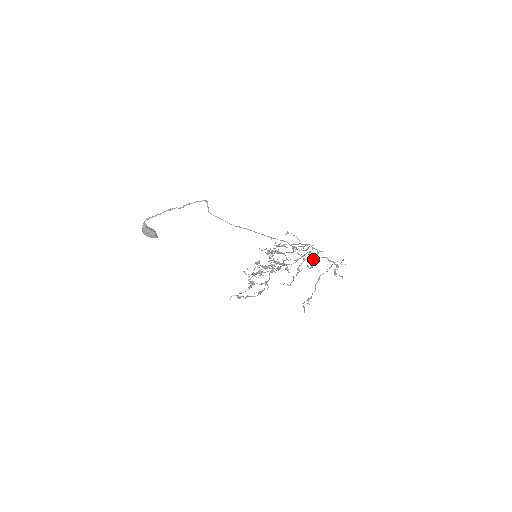
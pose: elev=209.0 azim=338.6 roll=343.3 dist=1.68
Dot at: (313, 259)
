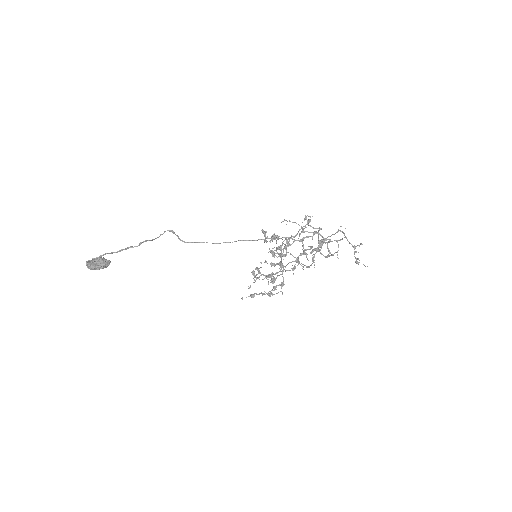
Dot at: (322, 241)
